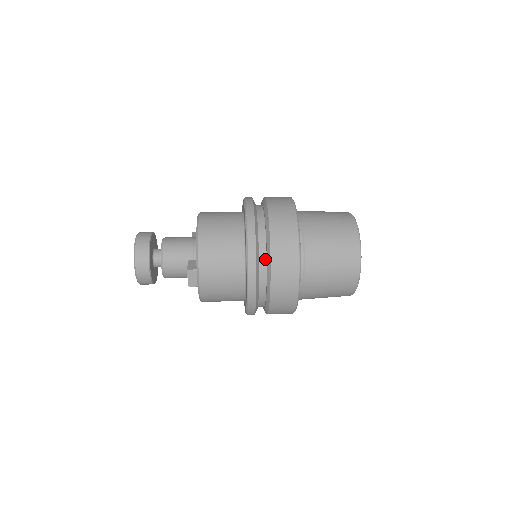
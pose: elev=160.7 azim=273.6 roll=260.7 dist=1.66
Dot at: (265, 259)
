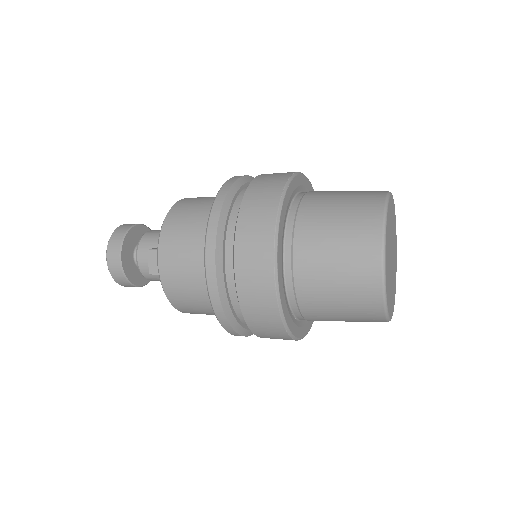
Dot at: occluded
